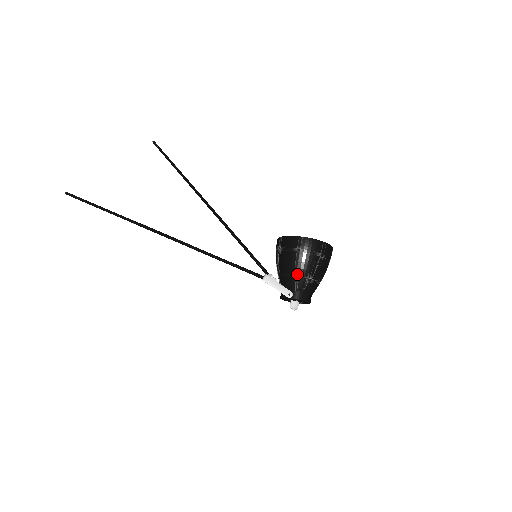
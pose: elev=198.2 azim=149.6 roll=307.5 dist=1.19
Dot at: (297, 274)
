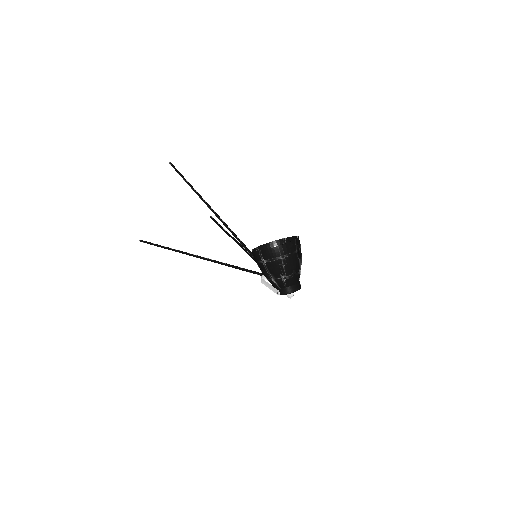
Dot at: (273, 278)
